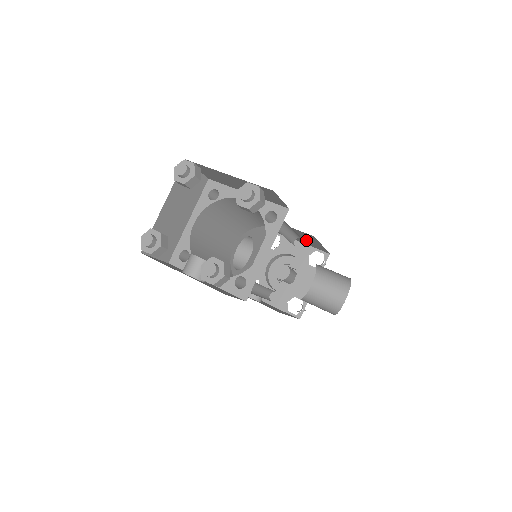
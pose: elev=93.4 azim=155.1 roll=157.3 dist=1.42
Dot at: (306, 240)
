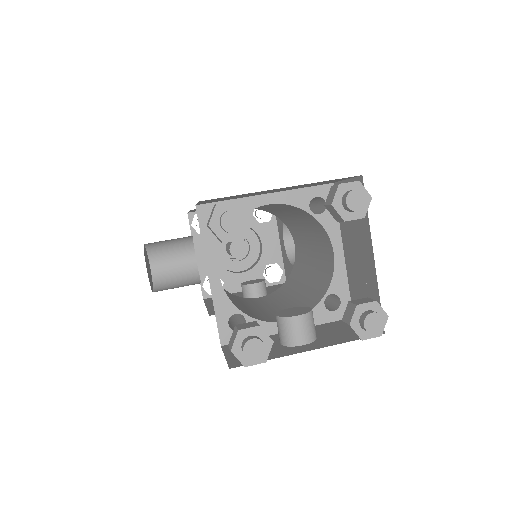
Dot at: occluded
